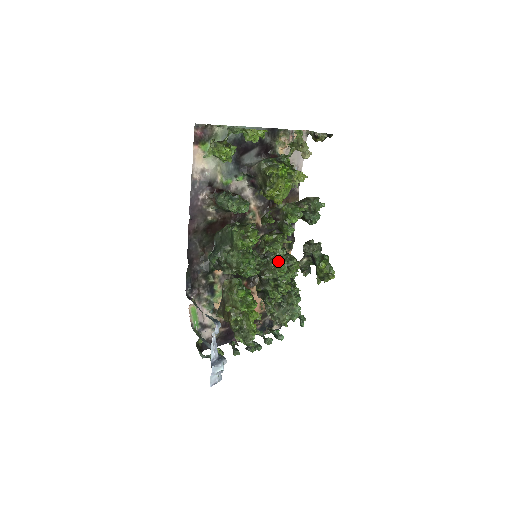
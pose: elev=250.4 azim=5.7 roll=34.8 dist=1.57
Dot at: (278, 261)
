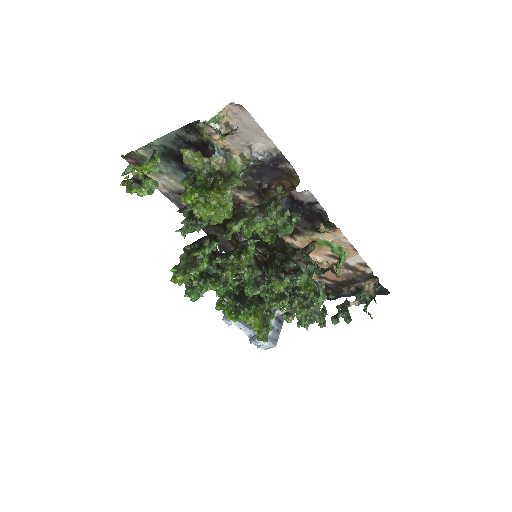
Dot at: (244, 282)
